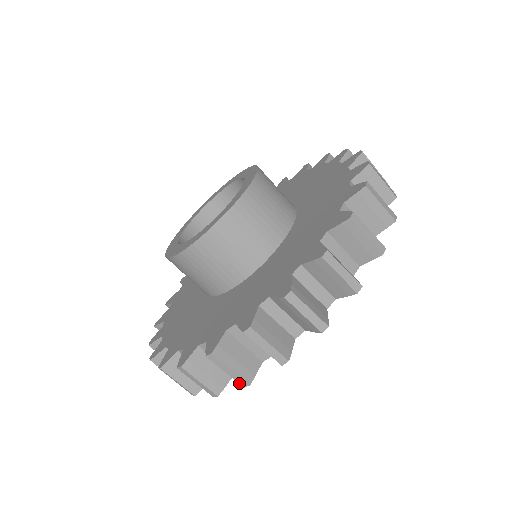
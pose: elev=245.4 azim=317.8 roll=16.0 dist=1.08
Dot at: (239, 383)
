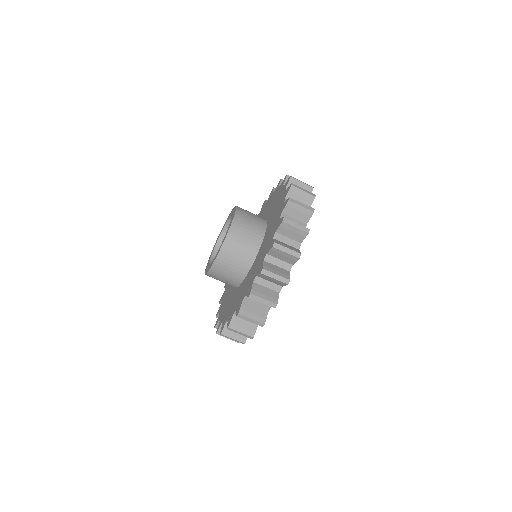
Dot at: (235, 341)
